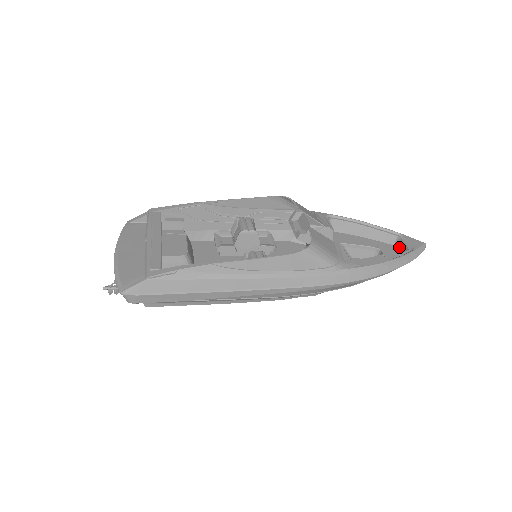
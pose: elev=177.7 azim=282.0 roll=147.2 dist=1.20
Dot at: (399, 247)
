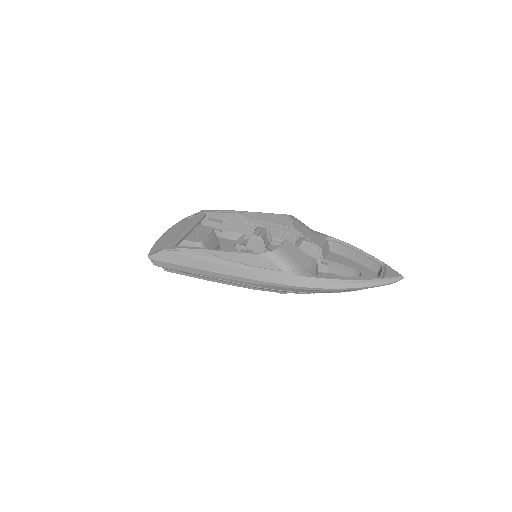
Dot at: (378, 275)
